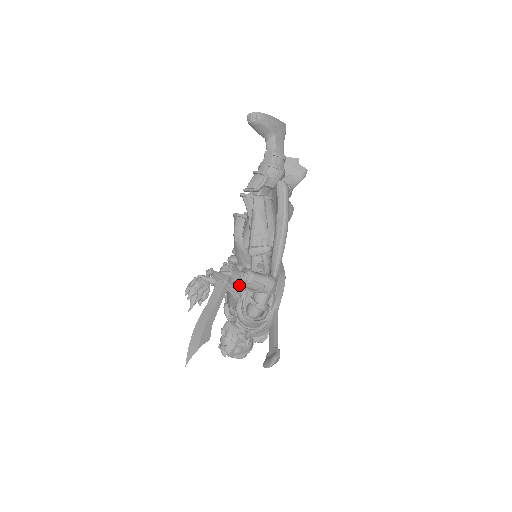
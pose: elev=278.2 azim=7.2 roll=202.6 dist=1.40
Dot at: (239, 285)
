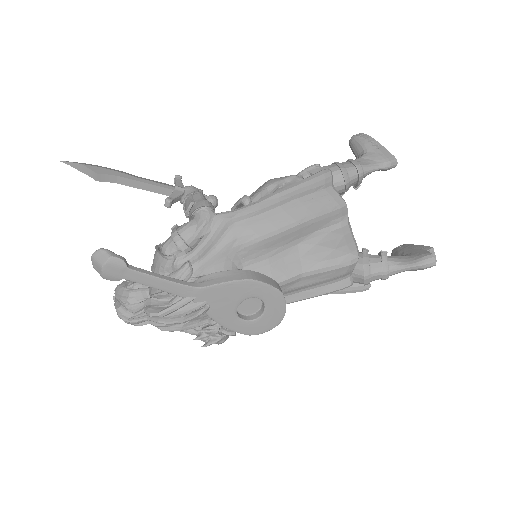
Dot at: occluded
